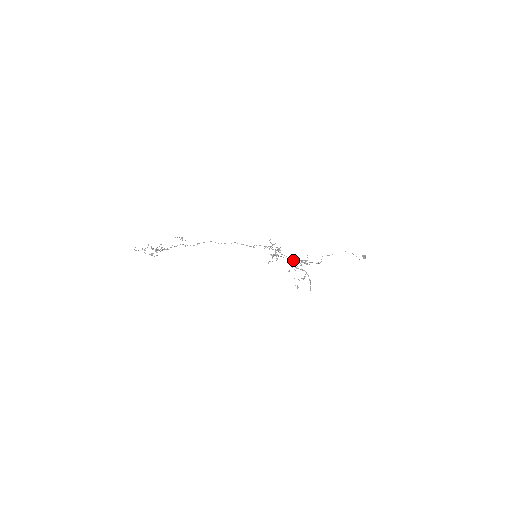
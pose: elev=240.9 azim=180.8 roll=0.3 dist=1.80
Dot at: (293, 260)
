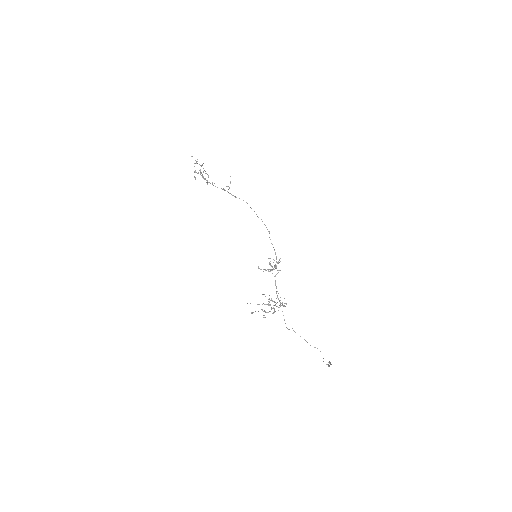
Dot at: occluded
